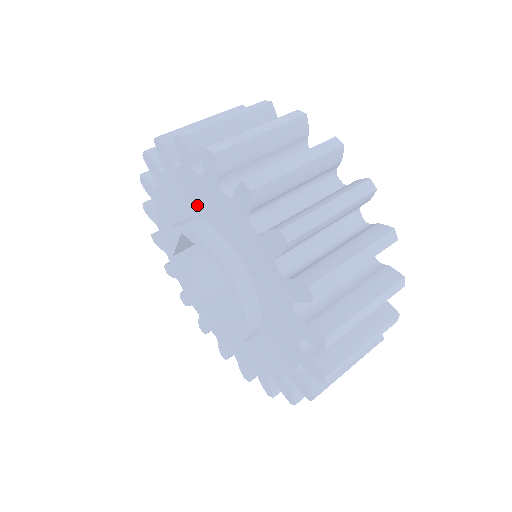
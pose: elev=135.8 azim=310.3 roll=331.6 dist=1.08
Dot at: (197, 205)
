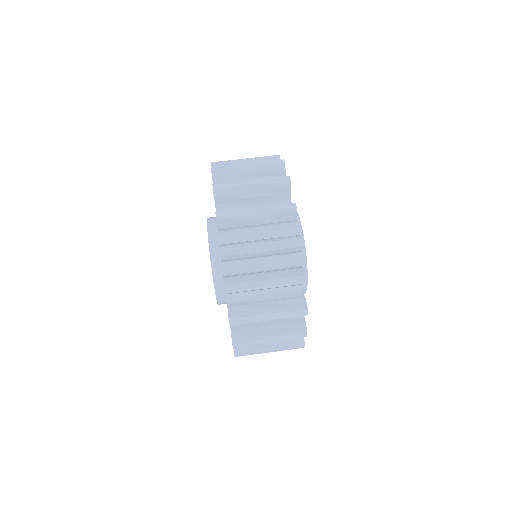
Dot at: occluded
